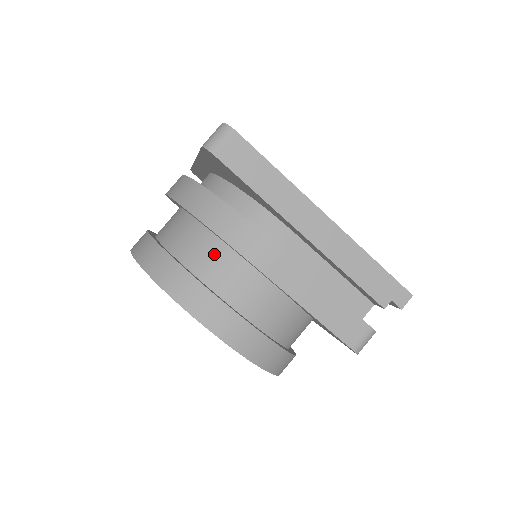
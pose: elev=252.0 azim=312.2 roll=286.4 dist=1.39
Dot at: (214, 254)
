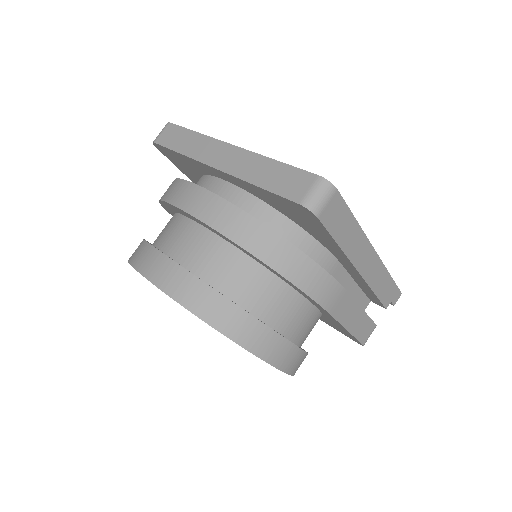
Dot at: (275, 294)
